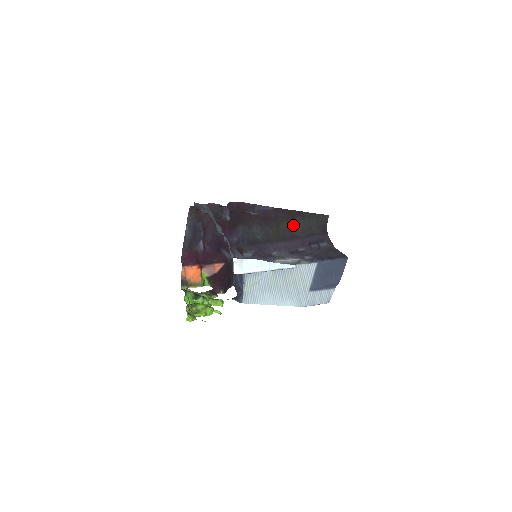
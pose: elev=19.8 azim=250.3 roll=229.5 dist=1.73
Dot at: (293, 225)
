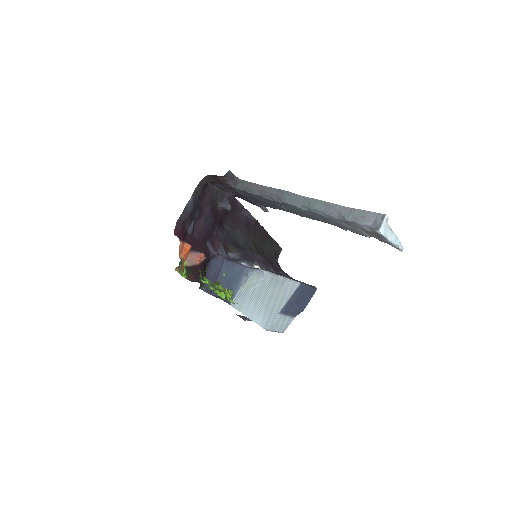
Dot at: (263, 244)
